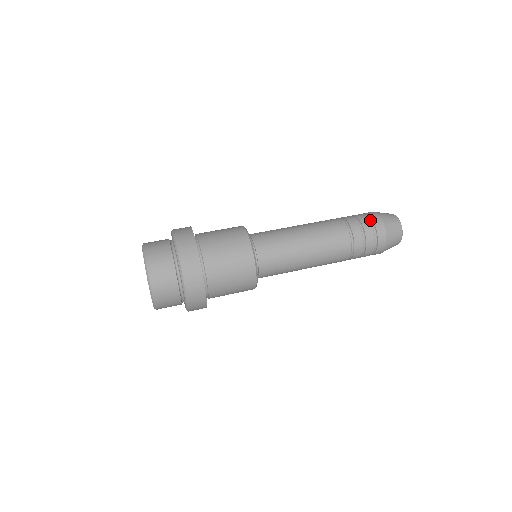
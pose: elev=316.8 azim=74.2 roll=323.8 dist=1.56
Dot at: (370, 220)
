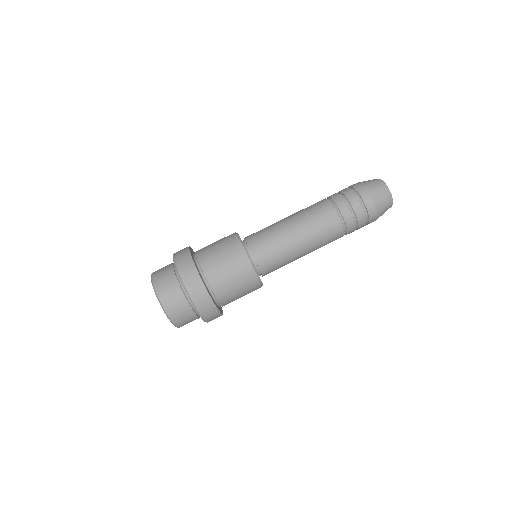
Dot at: (356, 193)
